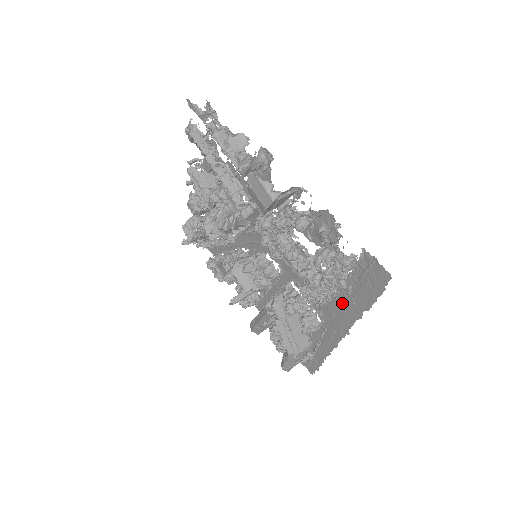
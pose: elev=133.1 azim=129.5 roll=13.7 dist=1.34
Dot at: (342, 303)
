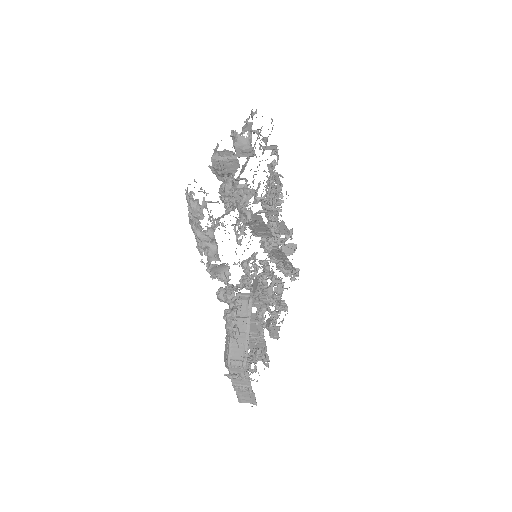
Dot at: occluded
